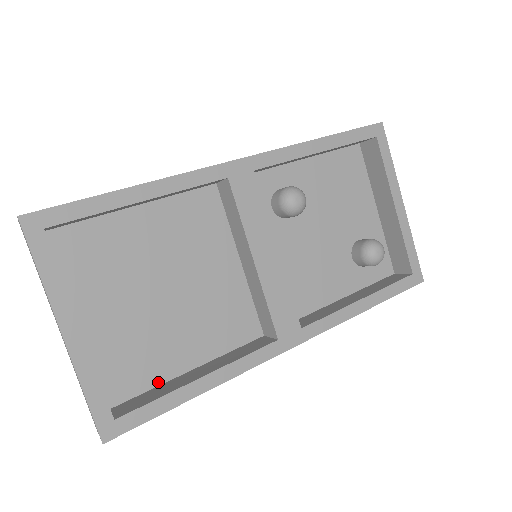
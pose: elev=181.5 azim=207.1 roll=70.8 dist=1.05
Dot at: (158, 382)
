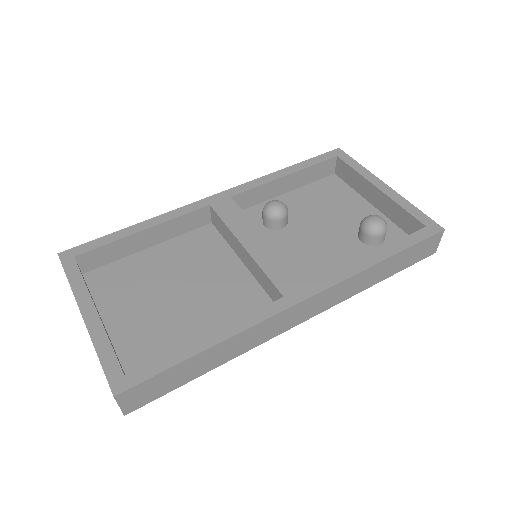
Dot at: occluded
